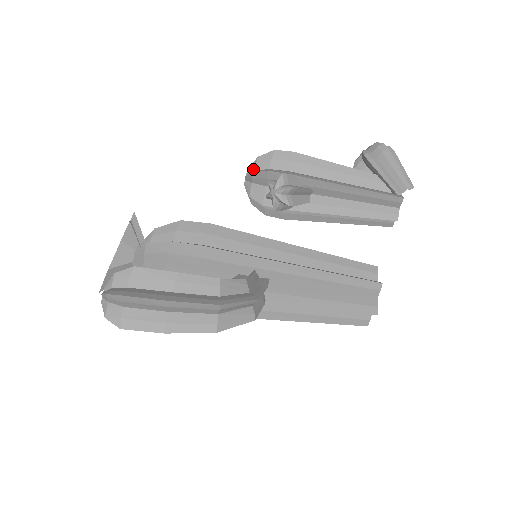
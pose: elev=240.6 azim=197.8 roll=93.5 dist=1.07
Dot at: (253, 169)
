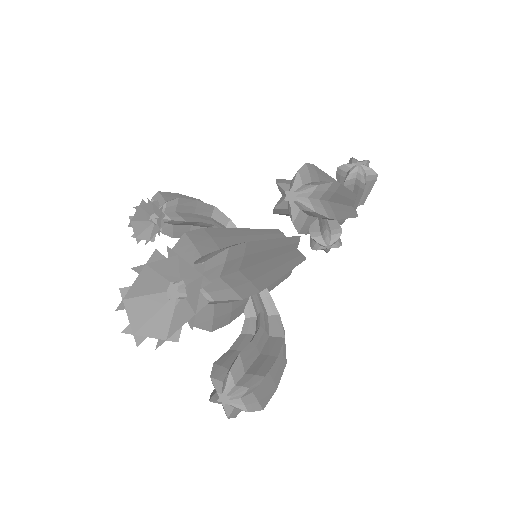
Dot at: (308, 196)
